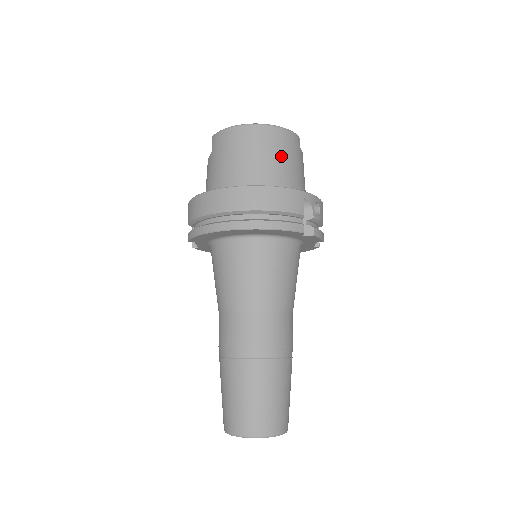
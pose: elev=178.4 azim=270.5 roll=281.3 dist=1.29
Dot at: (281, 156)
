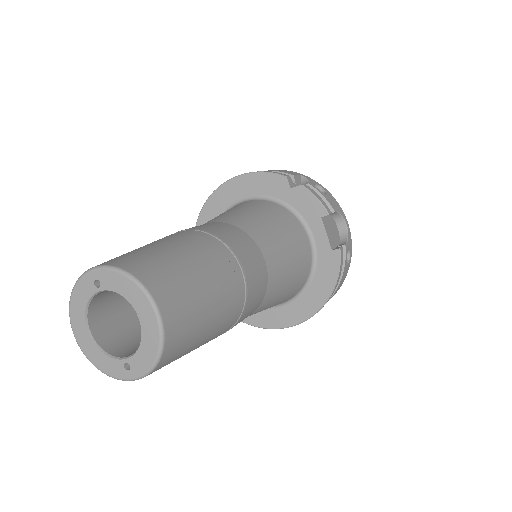
Dot at: occluded
